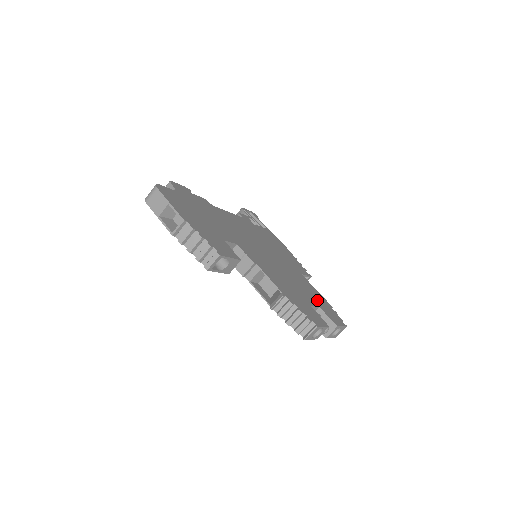
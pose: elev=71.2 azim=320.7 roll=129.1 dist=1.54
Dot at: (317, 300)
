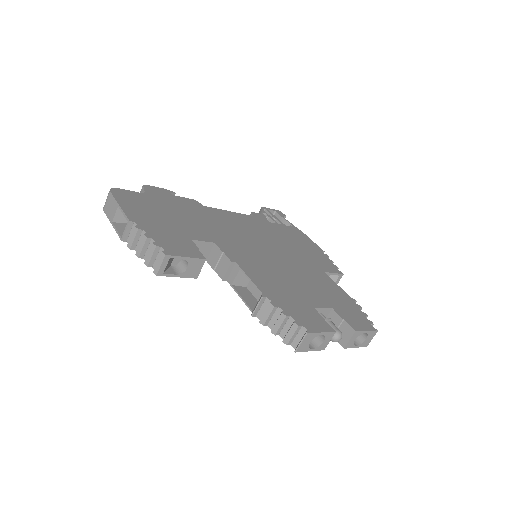
Dot at: (334, 300)
